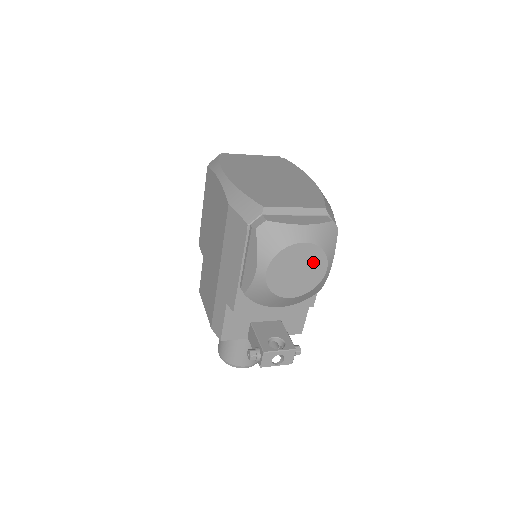
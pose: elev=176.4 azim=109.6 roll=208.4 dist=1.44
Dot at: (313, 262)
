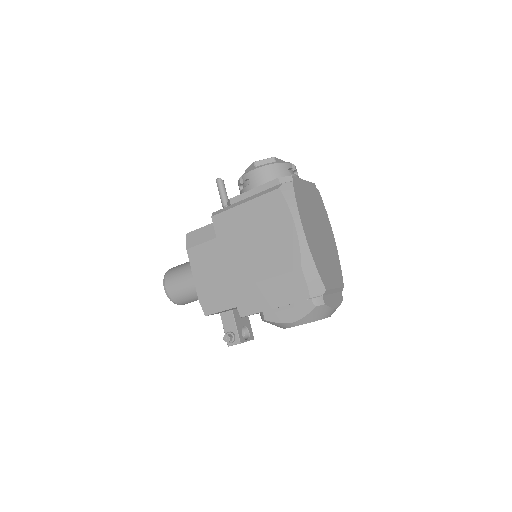
Dot at: occluded
